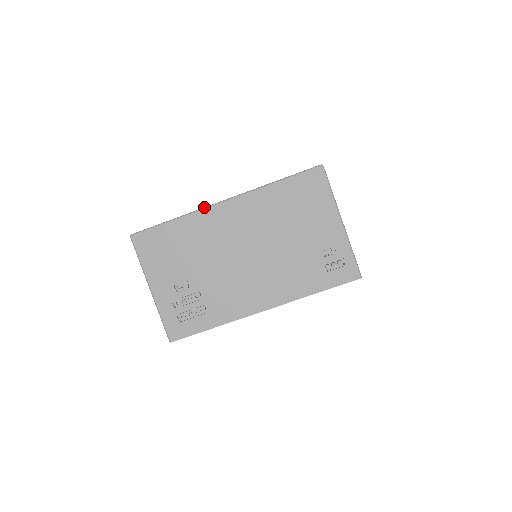
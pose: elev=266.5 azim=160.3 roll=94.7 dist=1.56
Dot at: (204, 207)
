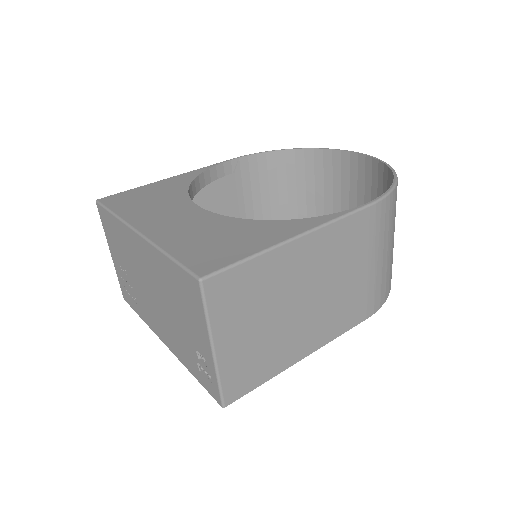
Dot at: (127, 223)
